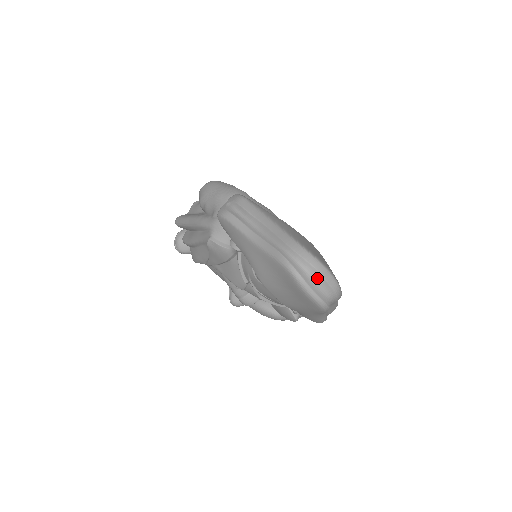
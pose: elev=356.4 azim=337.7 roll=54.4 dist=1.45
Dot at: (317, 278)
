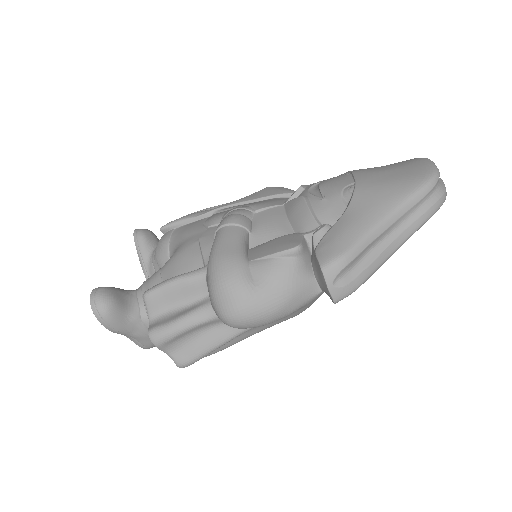
Dot at: occluded
